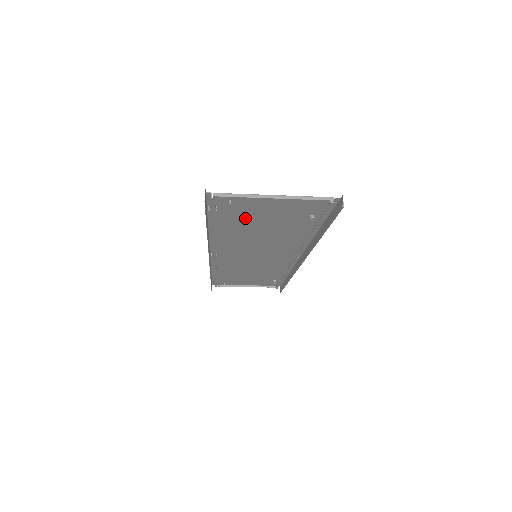
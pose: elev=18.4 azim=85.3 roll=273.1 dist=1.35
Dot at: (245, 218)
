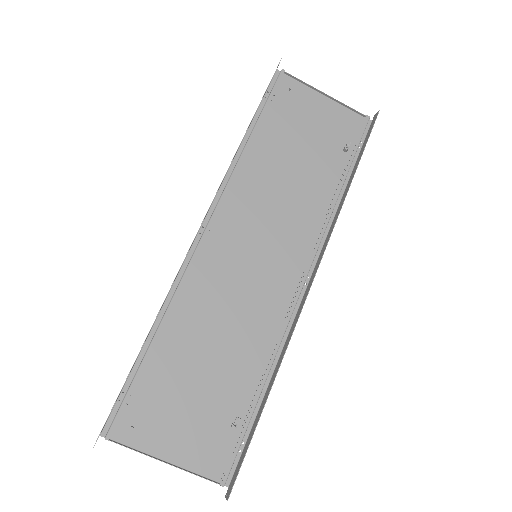
Dot at: (287, 132)
